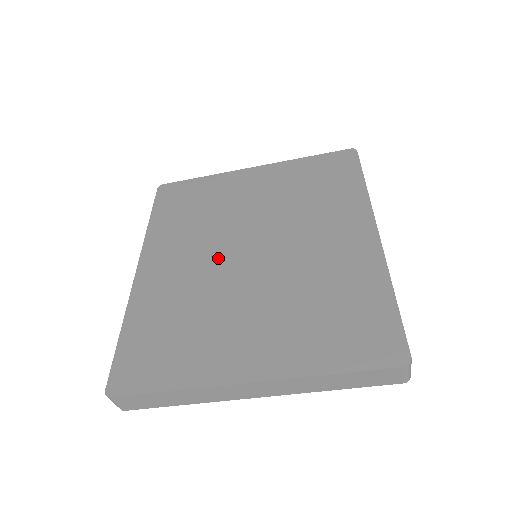
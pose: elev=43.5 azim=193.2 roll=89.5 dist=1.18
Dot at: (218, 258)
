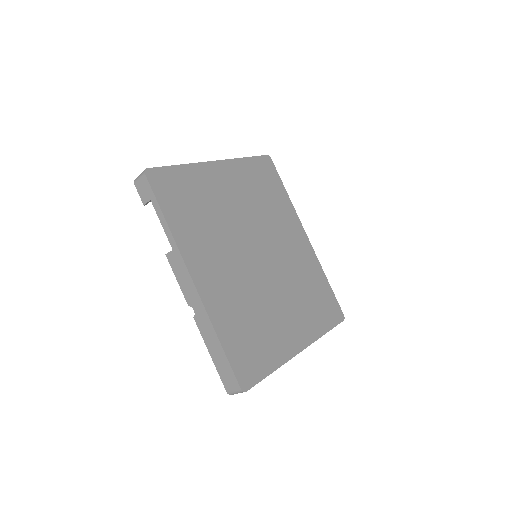
Dot at: (243, 262)
